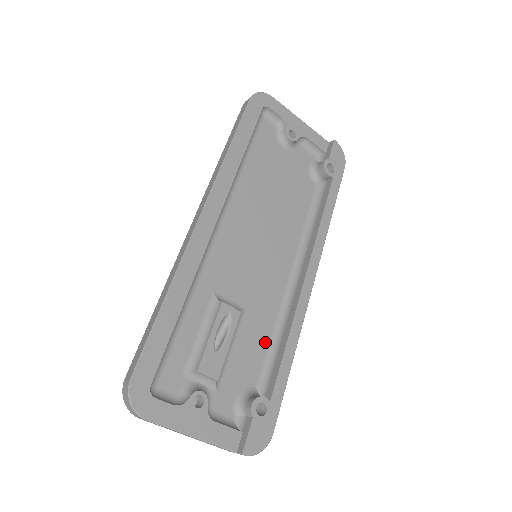
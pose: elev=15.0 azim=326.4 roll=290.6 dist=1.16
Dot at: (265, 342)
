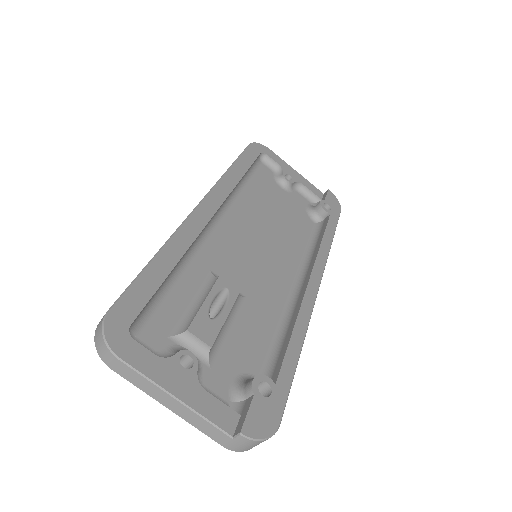
Dot at: (267, 335)
